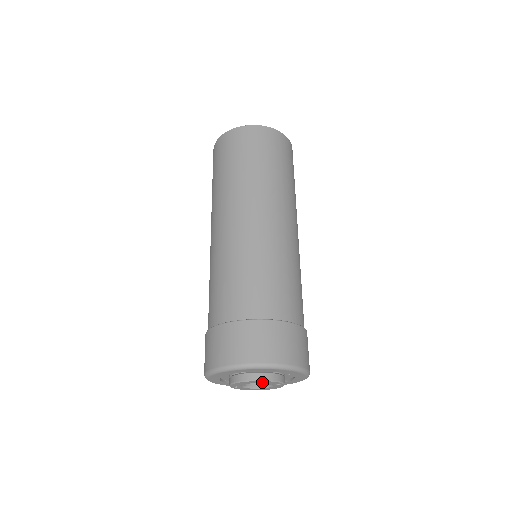
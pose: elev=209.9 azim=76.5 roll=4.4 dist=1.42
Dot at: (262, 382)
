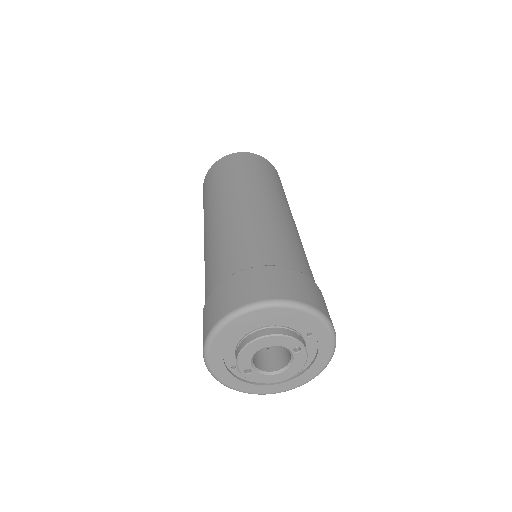
Dot at: (271, 343)
